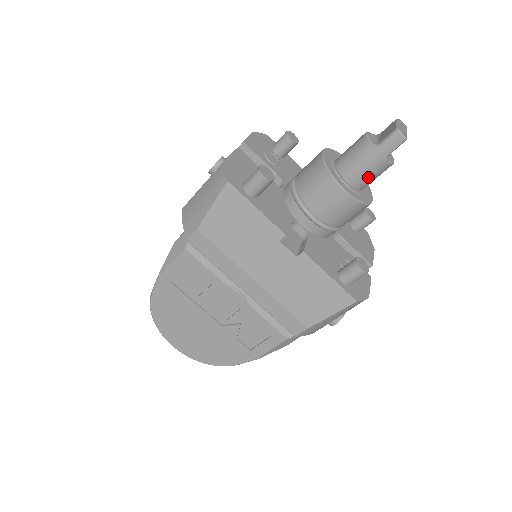
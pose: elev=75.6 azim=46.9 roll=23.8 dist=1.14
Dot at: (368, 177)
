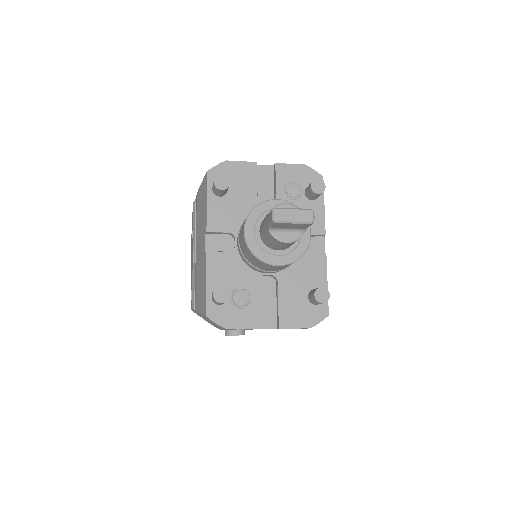
Dot at: (266, 237)
